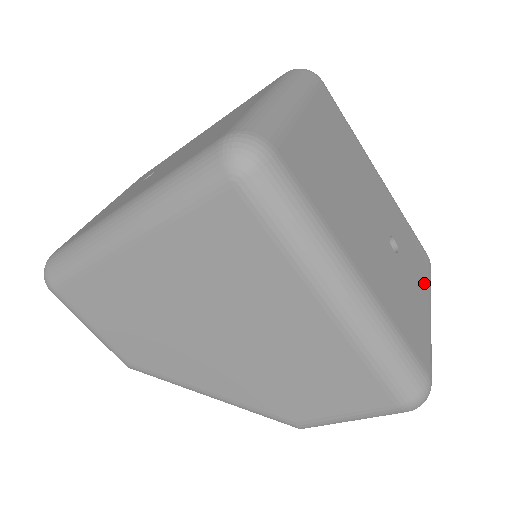
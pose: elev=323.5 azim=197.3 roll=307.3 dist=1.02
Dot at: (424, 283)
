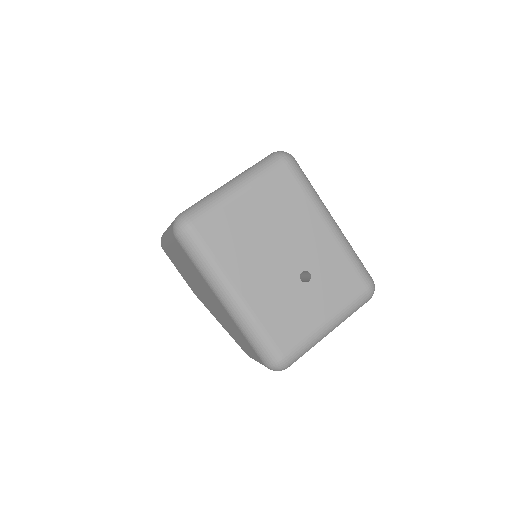
Dot at: (336, 304)
